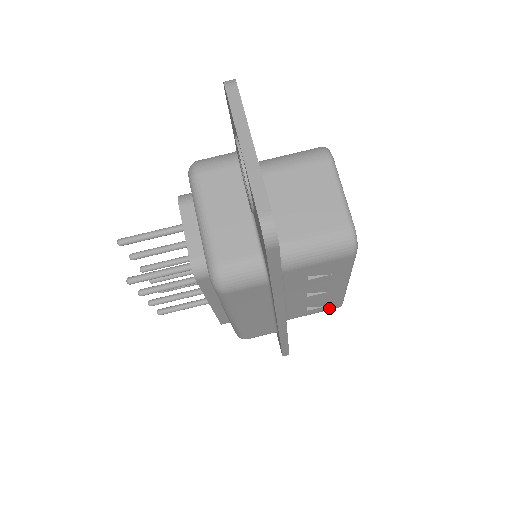
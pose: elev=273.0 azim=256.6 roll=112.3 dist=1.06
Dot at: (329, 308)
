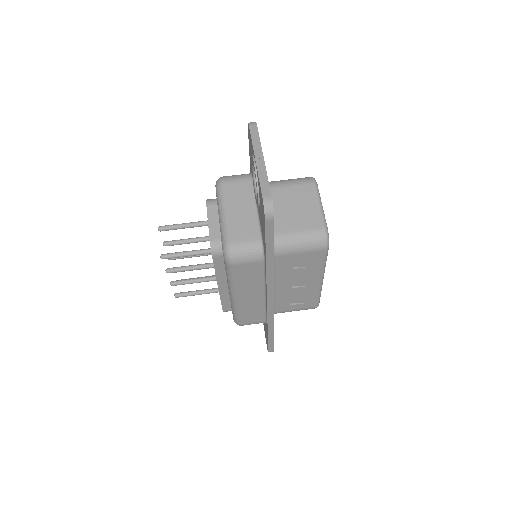
Dot at: (308, 306)
